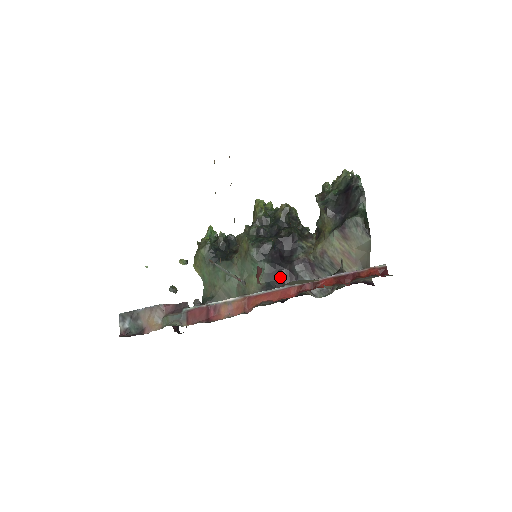
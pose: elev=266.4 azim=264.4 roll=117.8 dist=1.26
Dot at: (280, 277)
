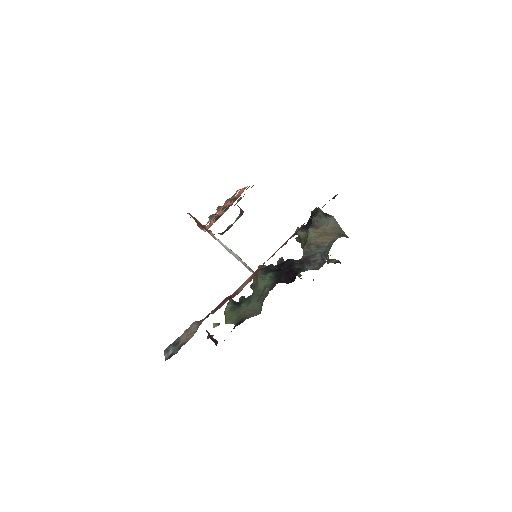
Dot at: (285, 273)
